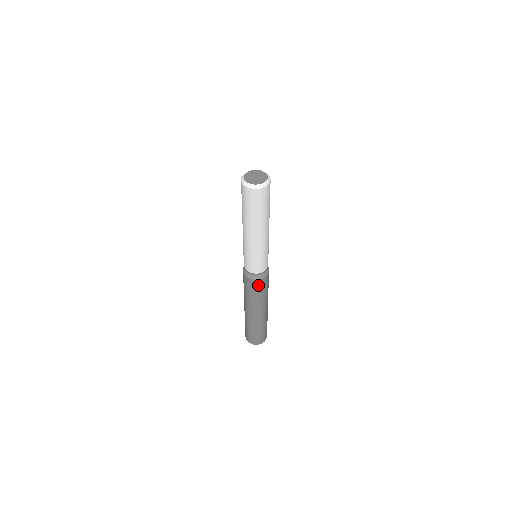
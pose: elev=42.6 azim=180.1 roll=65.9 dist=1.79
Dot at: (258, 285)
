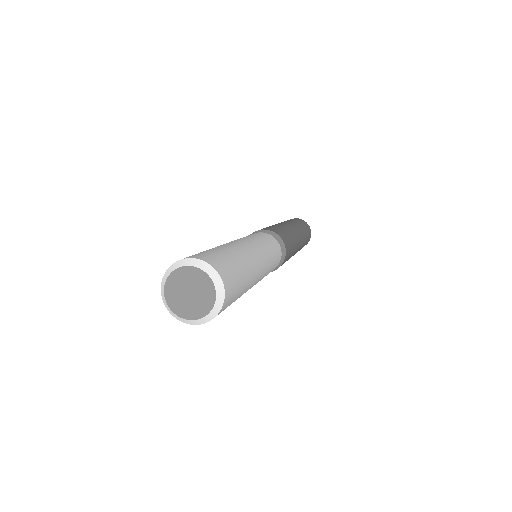
Dot at: occluded
